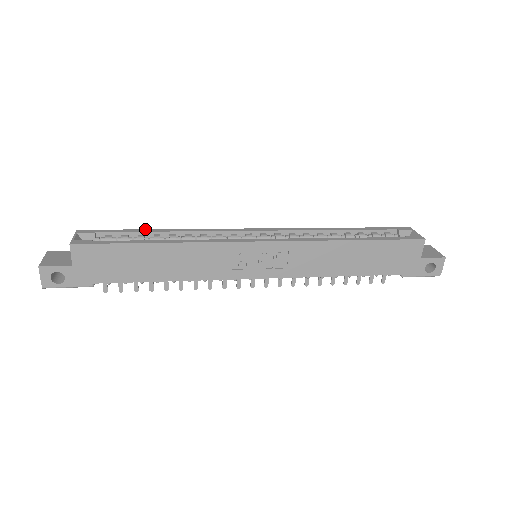
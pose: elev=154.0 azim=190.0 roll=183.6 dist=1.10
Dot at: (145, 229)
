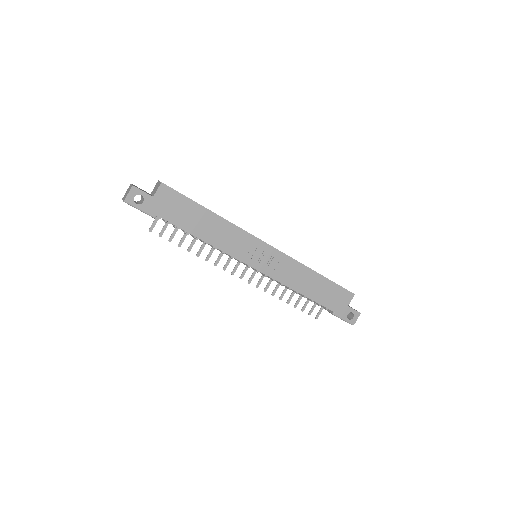
Dot at: occluded
